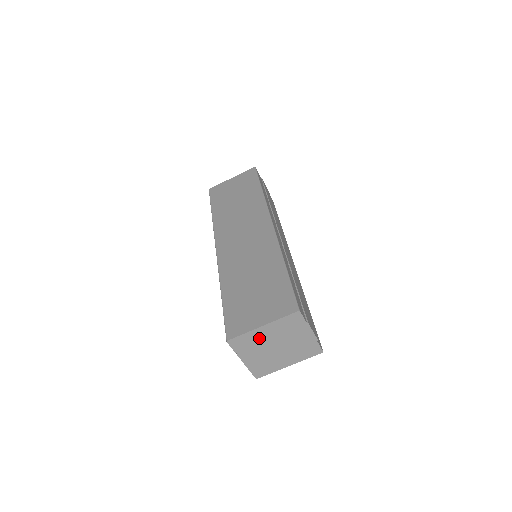
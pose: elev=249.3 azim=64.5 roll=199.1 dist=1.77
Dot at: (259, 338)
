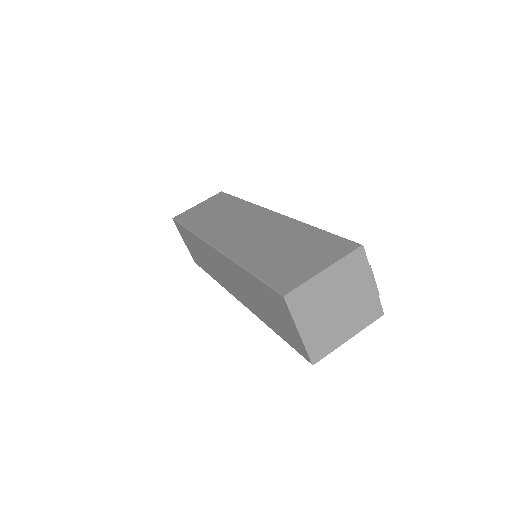
Dot at: (320, 291)
